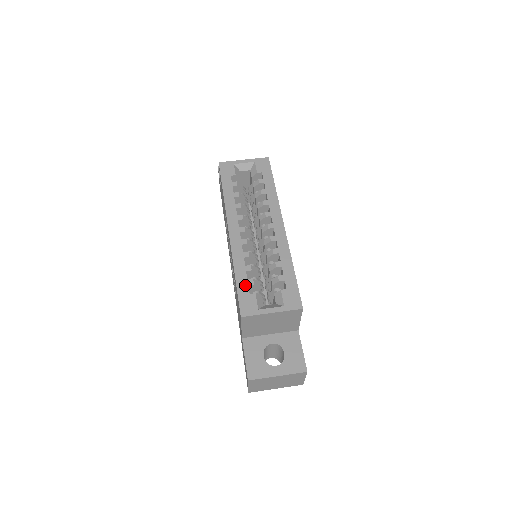
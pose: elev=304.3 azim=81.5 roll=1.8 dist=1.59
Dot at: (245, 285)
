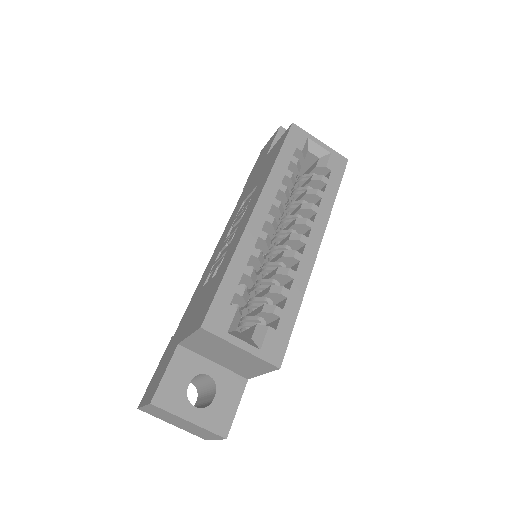
Dot at: (231, 290)
